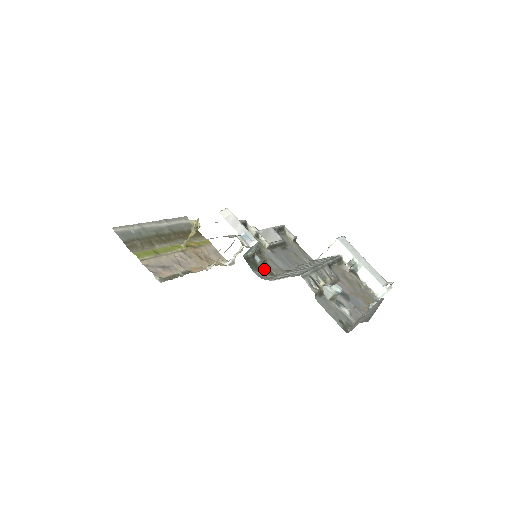
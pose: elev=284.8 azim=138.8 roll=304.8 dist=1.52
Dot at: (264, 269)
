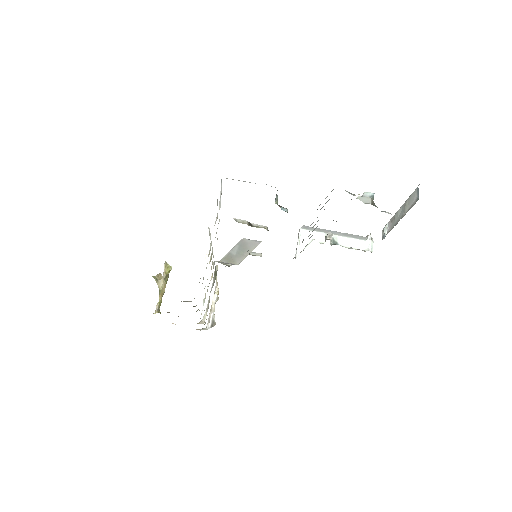
Dot at: occluded
